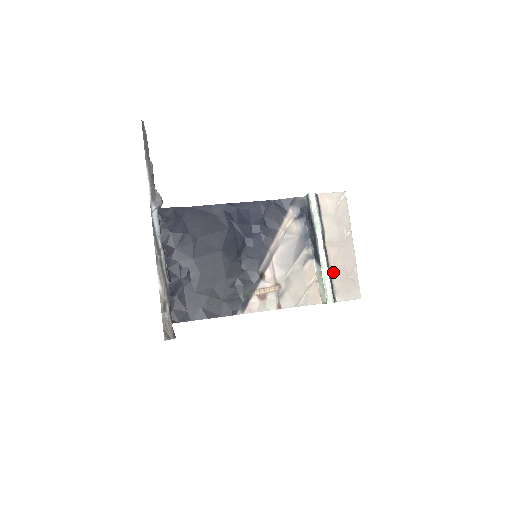
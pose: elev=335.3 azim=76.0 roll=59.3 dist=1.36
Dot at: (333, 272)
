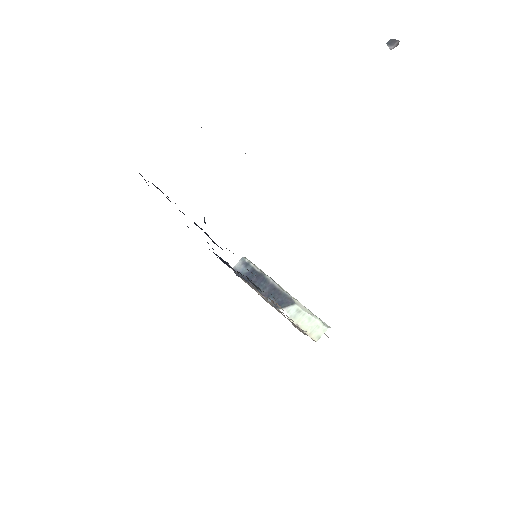
Dot at: occluded
